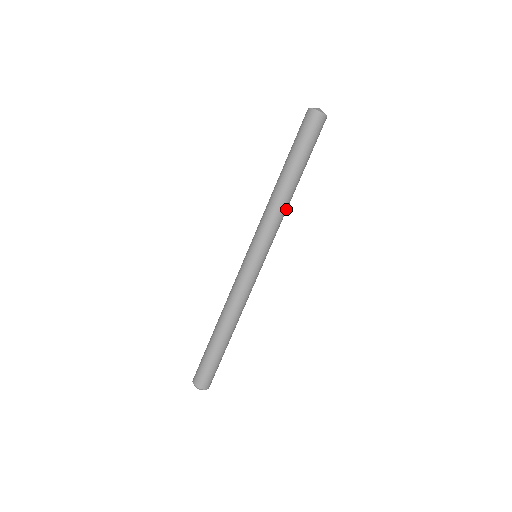
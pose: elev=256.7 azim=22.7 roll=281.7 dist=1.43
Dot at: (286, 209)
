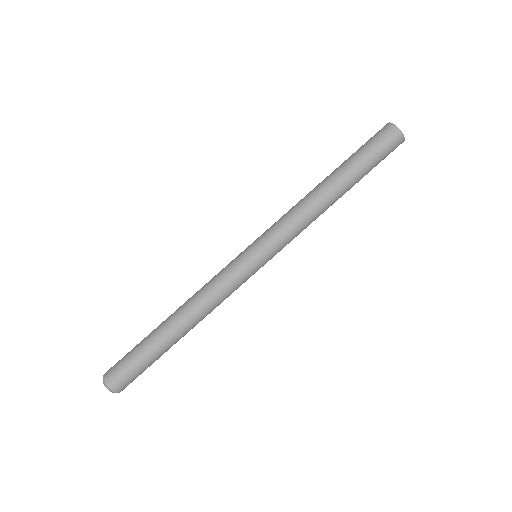
Dot at: (315, 218)
